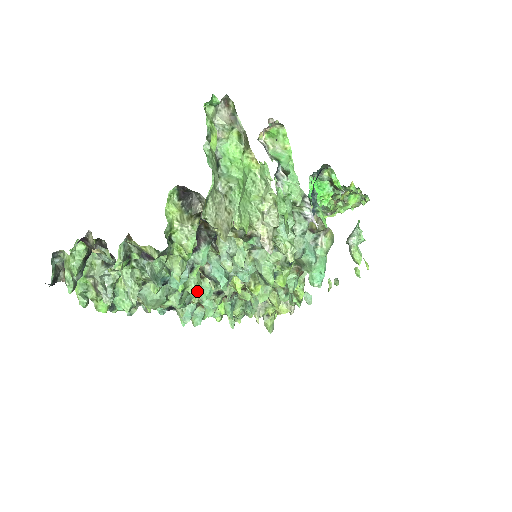
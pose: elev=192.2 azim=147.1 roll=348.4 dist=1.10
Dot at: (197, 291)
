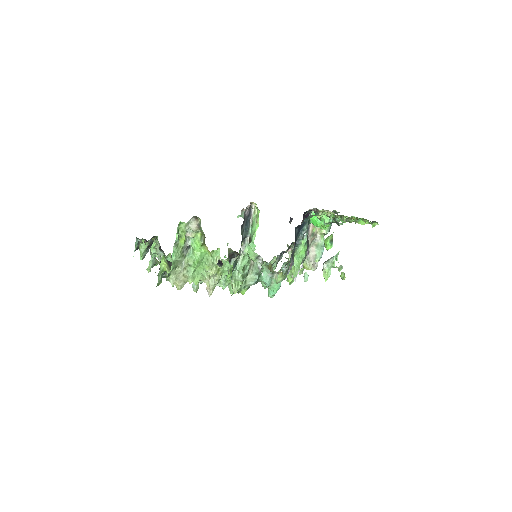
Dot at: occluded
